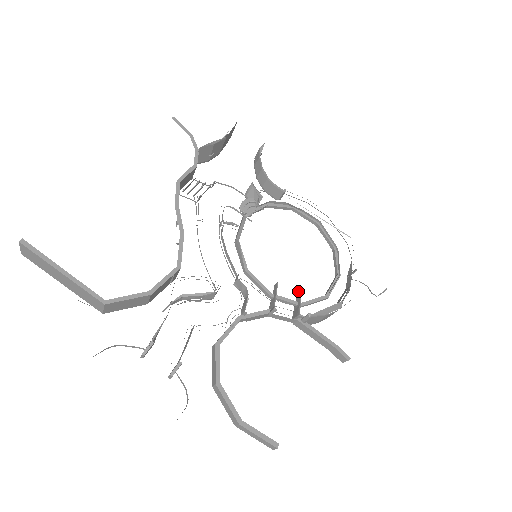
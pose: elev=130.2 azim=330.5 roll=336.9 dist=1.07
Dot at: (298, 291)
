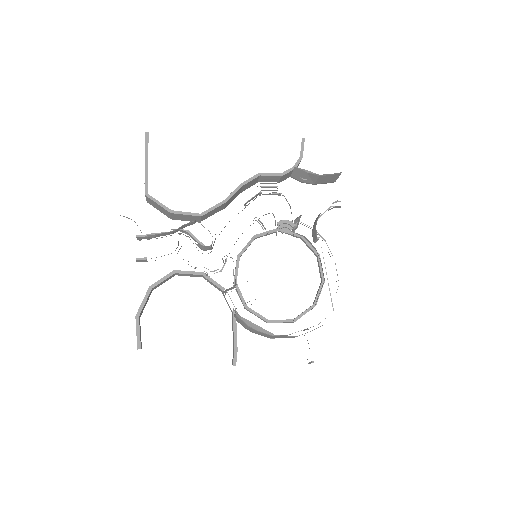
Dot at: occluded
